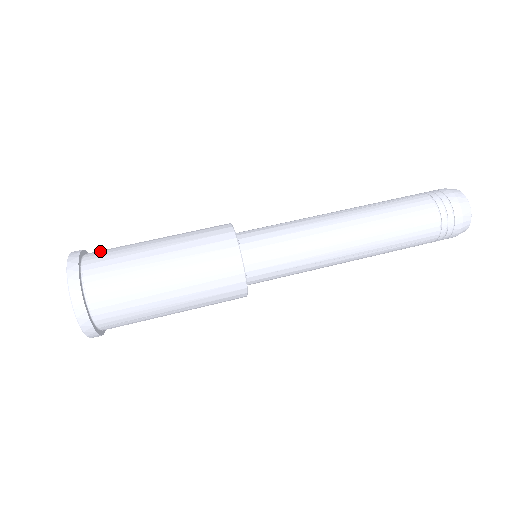
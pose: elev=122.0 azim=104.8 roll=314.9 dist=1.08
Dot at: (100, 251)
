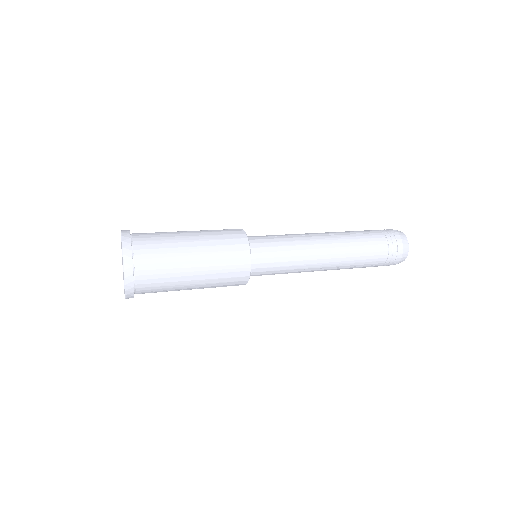
Dot at: (144, 234)
